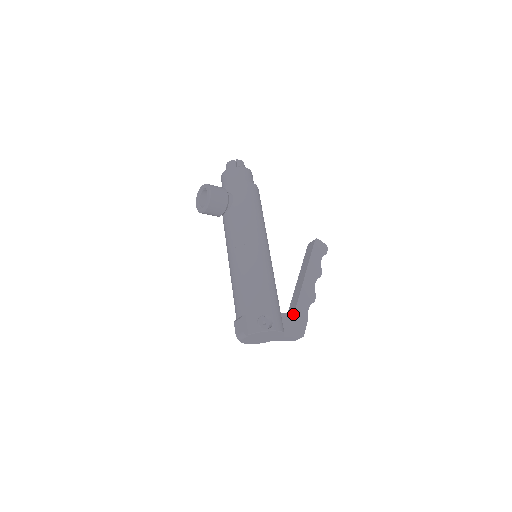
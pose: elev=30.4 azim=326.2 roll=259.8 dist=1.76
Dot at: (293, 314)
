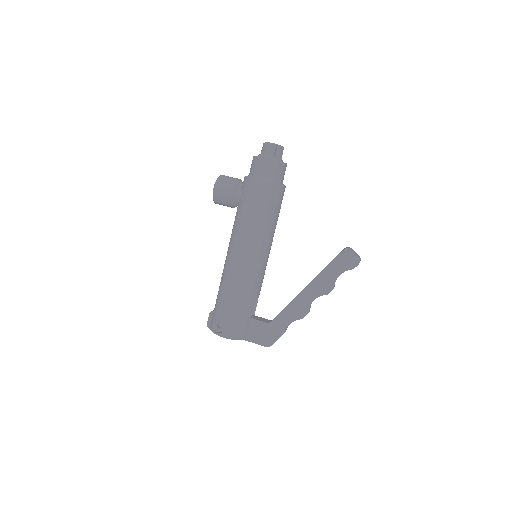
Dot at: (267, 324)
